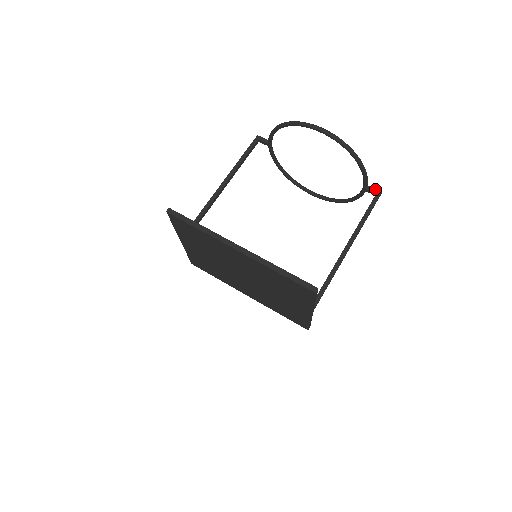
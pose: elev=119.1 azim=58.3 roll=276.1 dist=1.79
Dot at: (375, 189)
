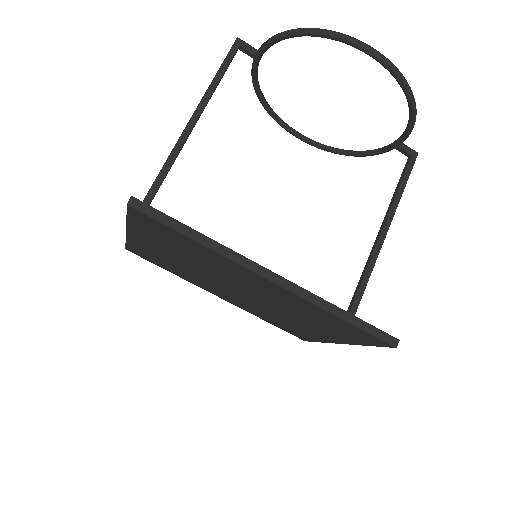
Dot at: (410, 148)
